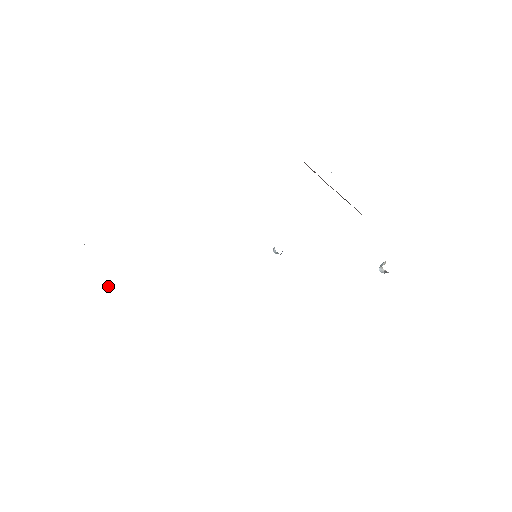
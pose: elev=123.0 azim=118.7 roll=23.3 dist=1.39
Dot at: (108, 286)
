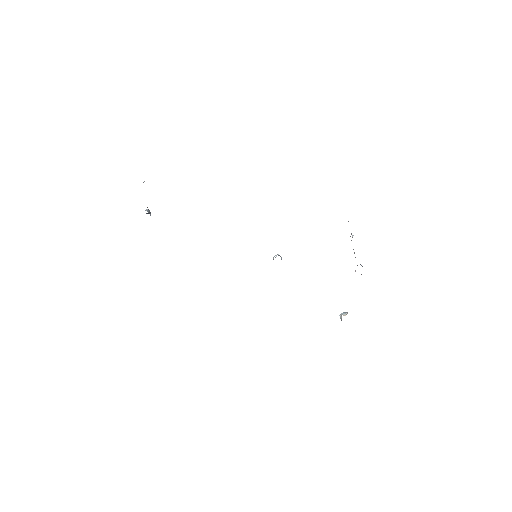
Dot at: (148, 213)
